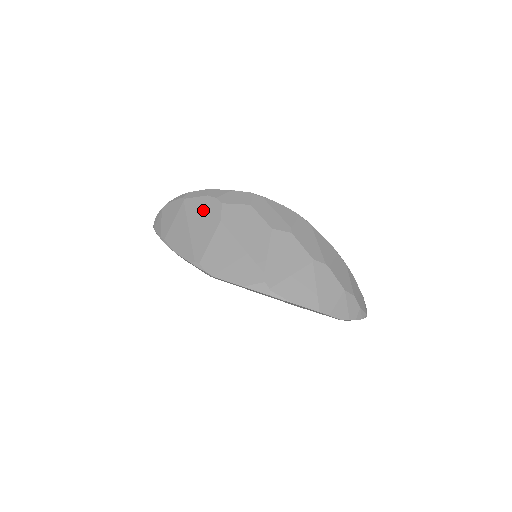
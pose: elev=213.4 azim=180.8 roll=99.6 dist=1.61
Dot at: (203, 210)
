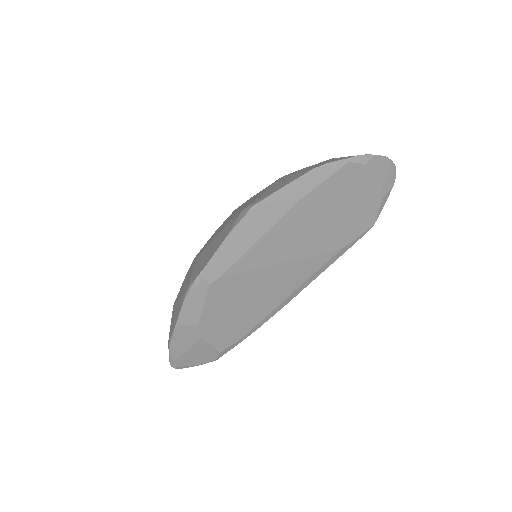
Dot at: (184, 281)
